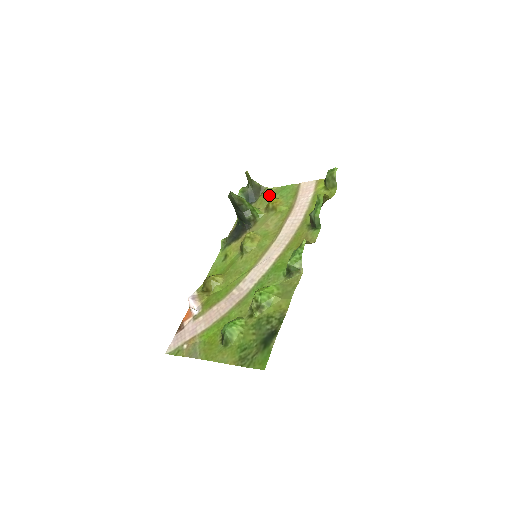
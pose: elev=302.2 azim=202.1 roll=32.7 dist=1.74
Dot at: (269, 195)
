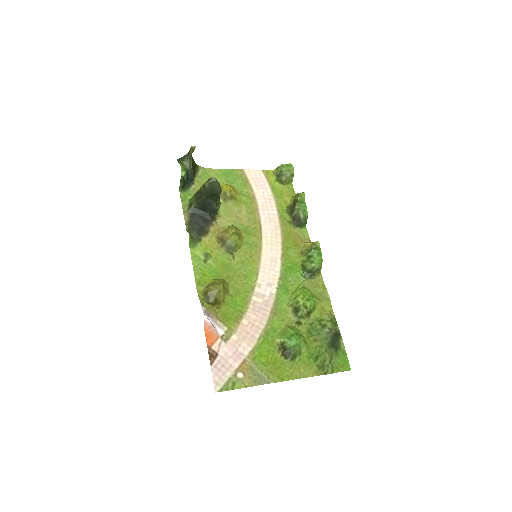
Dot at: (210, 177)
